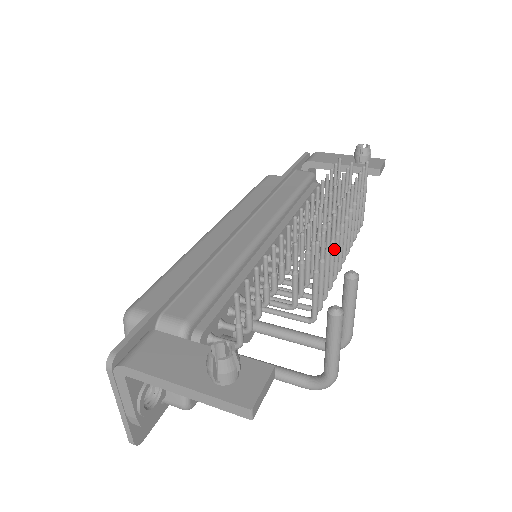
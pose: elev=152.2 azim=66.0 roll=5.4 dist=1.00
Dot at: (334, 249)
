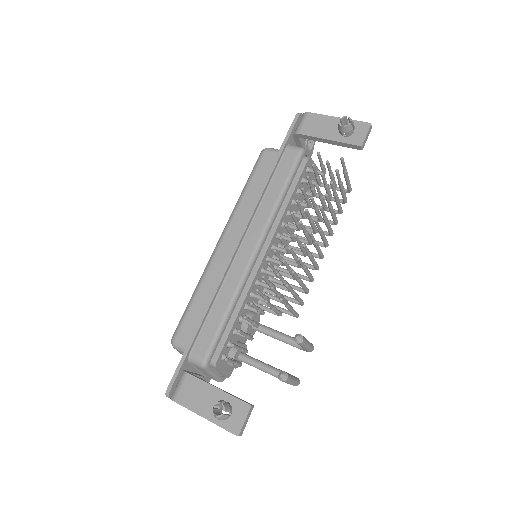
Dot at: (306, 270)
